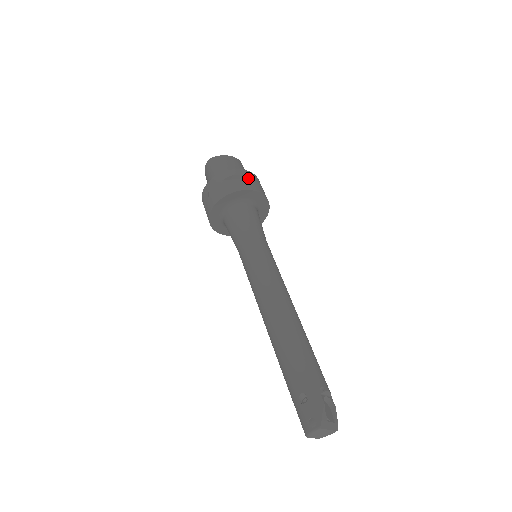
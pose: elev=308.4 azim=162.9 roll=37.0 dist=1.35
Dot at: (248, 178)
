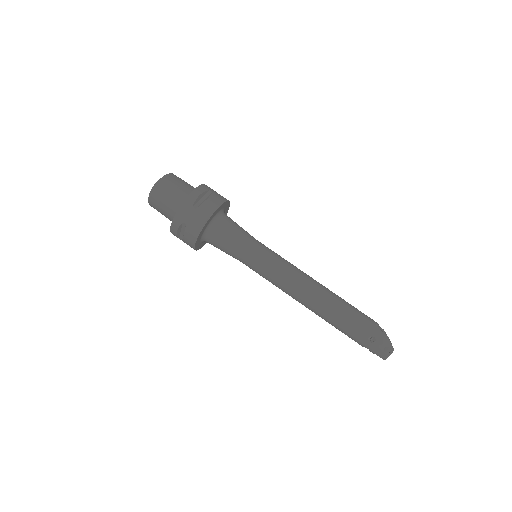
Dot at: (208, 192)
